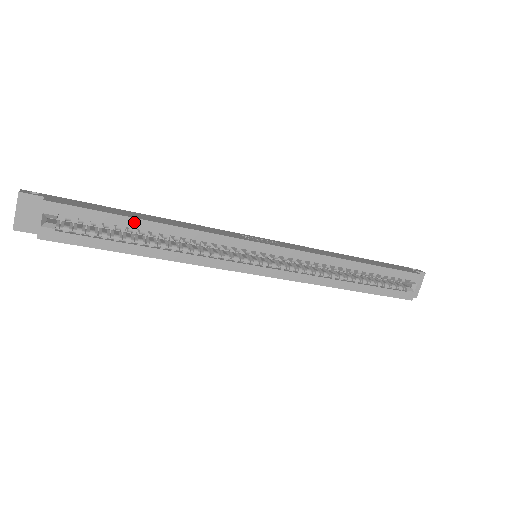
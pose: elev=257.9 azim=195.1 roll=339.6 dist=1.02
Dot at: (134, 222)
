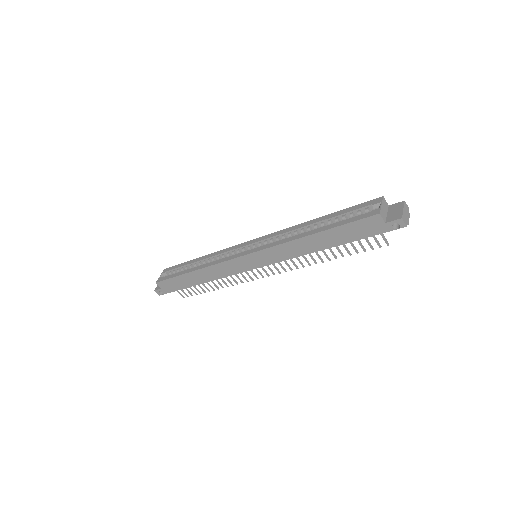
Dot at: (192, 261)
